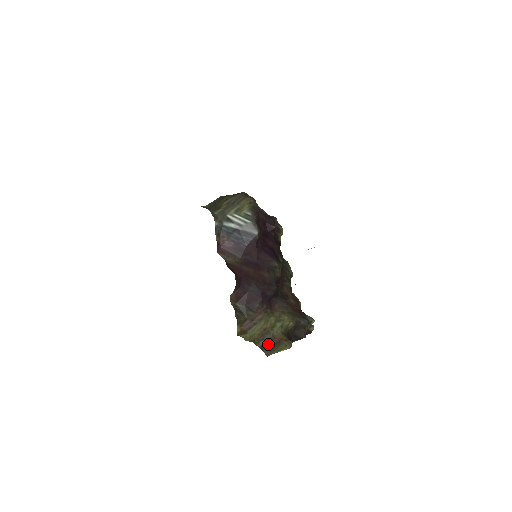
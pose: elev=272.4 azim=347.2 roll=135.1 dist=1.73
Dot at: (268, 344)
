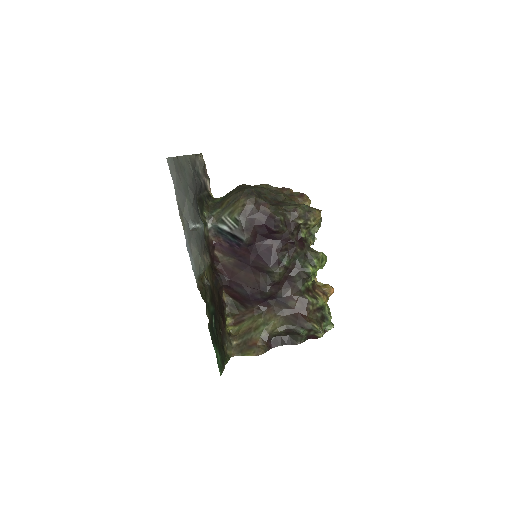
Dot at: (242, 344)
